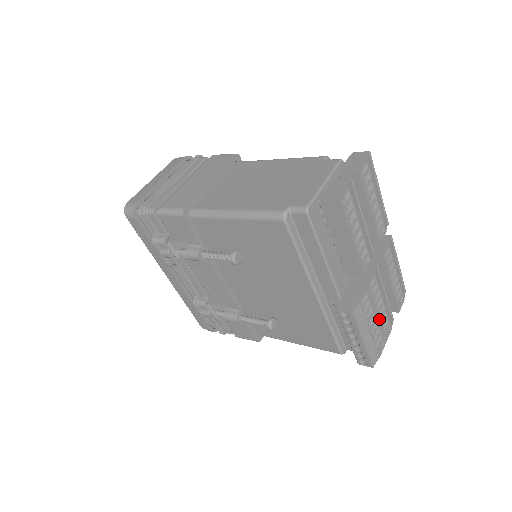
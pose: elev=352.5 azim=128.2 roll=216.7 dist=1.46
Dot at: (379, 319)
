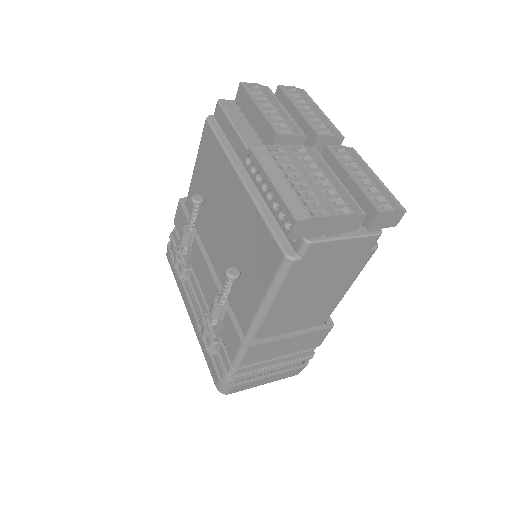
Dot at: (314, 184)
